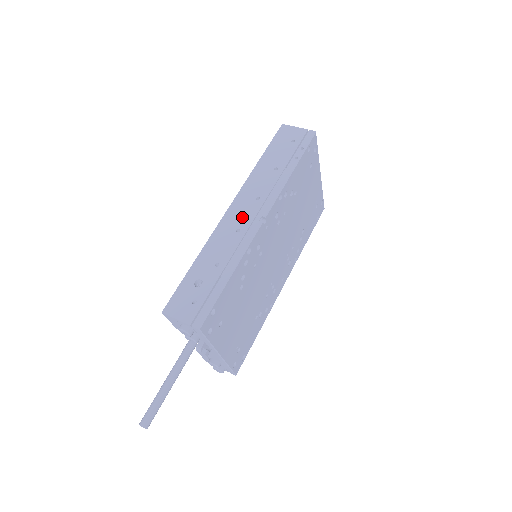
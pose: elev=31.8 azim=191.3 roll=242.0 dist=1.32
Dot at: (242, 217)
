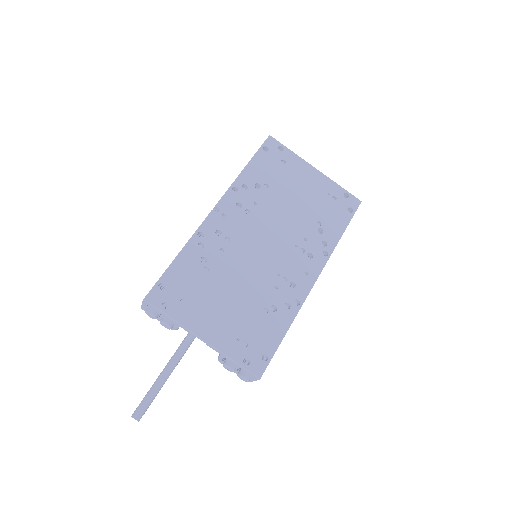
Dot at: occluded
